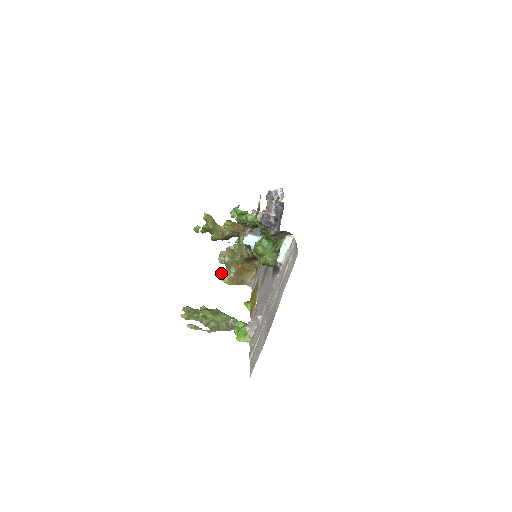
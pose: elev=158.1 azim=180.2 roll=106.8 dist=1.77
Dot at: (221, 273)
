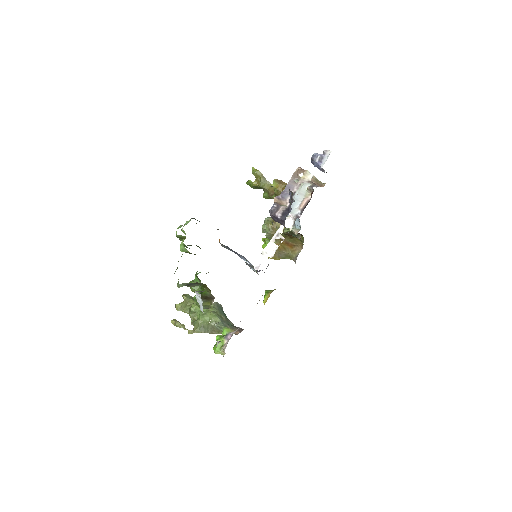
Dot at: (265, 242)
